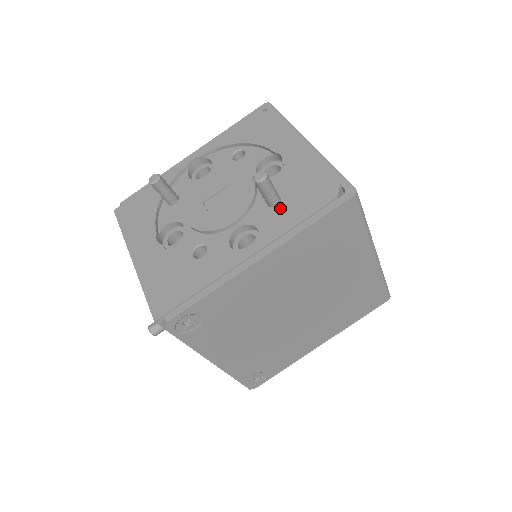
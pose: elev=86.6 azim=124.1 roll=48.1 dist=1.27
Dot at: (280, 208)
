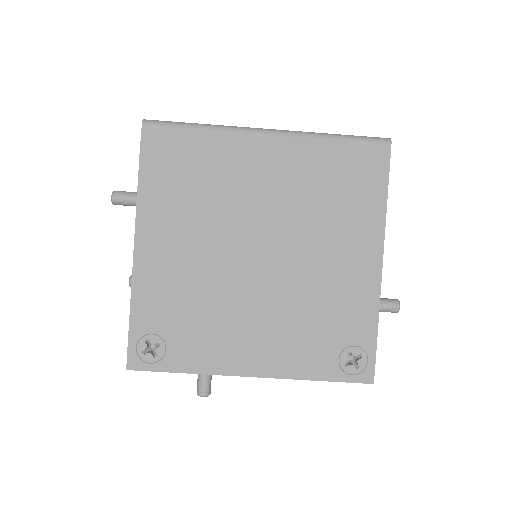
Dot at: occluded
